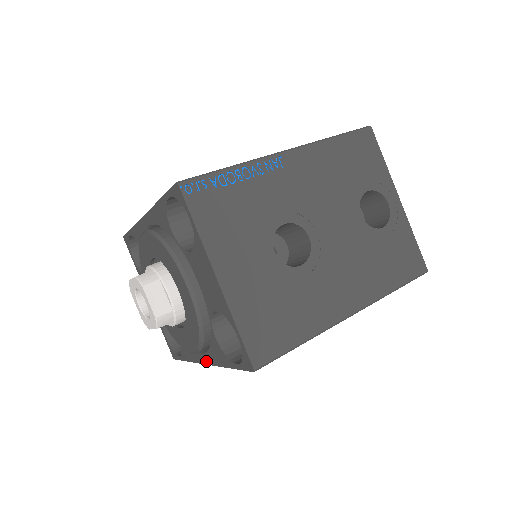
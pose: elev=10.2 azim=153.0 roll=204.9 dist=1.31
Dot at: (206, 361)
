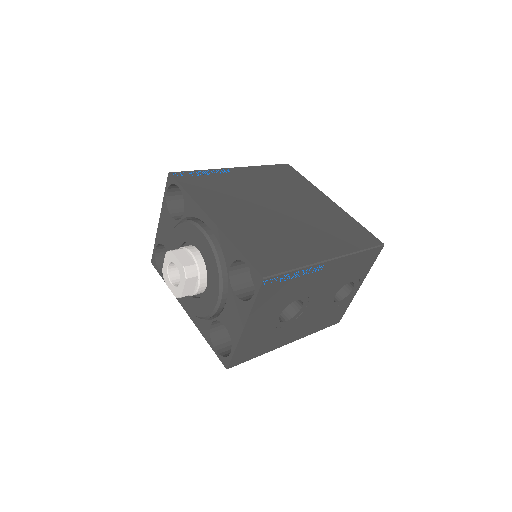
Dot at: (188, 312)
